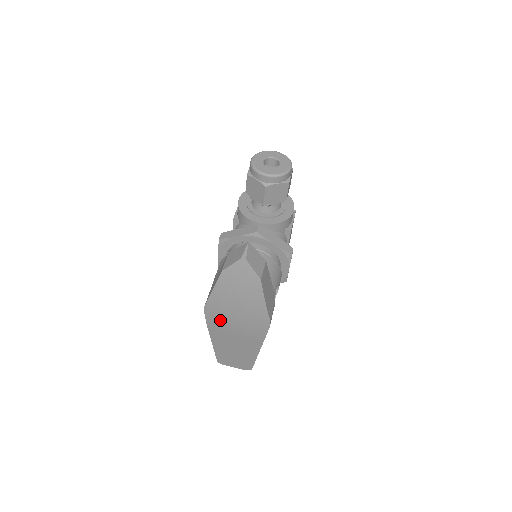
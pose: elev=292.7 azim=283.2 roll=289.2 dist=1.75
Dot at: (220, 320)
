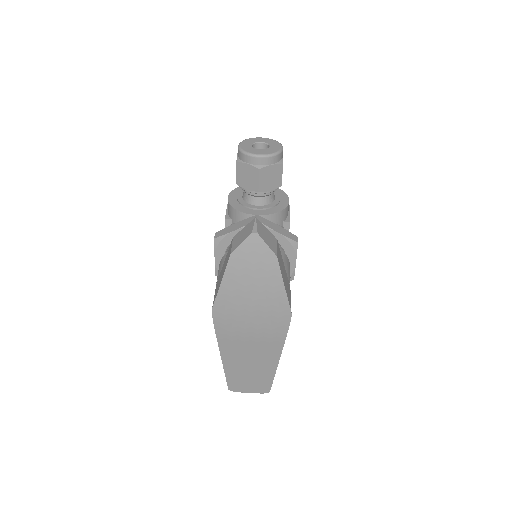
Dot at: (232, 323)
